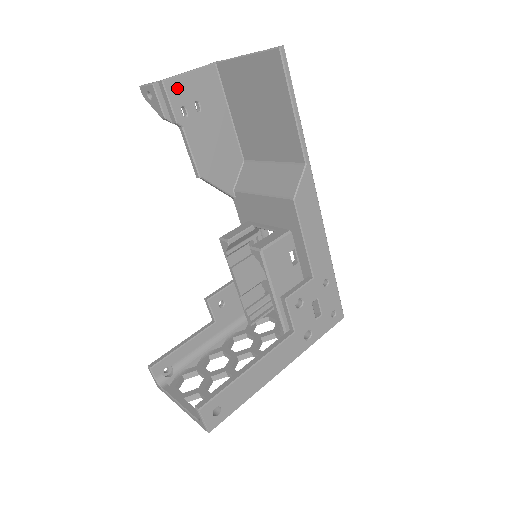
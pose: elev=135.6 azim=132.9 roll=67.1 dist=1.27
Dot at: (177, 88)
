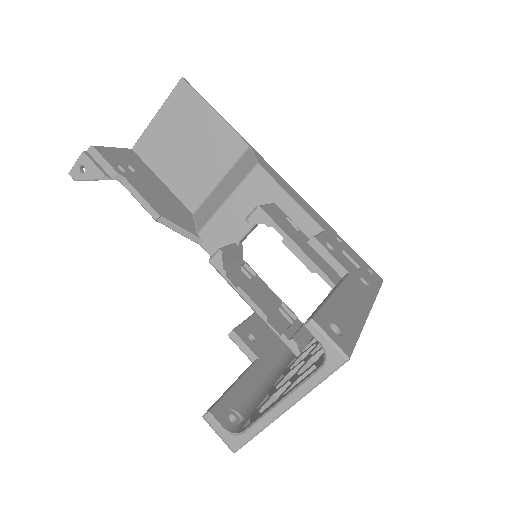
Dot at: (107, 153)
